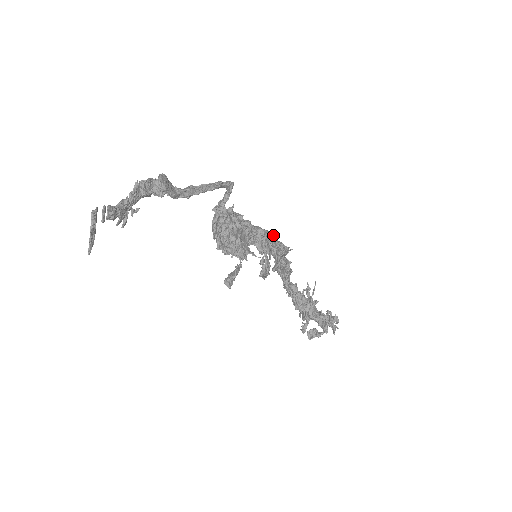
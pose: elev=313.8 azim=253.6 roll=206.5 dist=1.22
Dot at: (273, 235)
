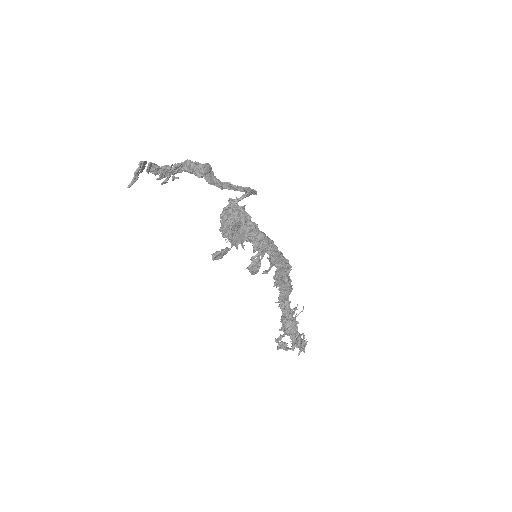
Dot at: (273, 245)
